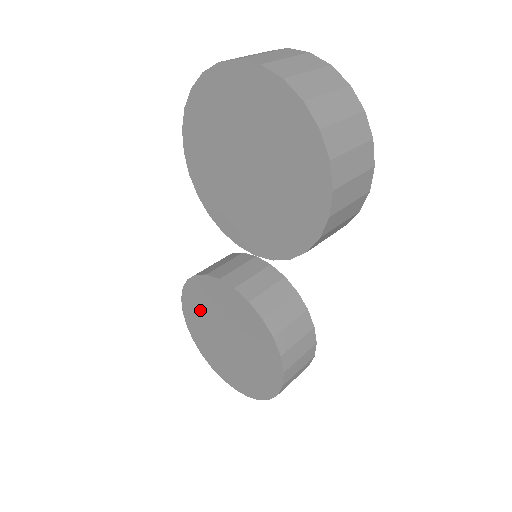
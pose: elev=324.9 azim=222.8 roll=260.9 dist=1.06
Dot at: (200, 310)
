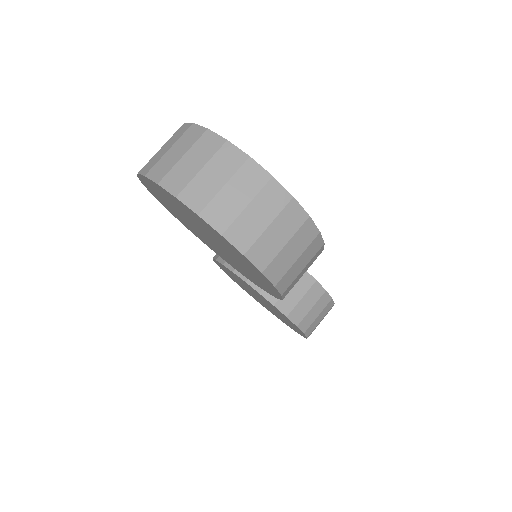
Dot at: (232, 276)
